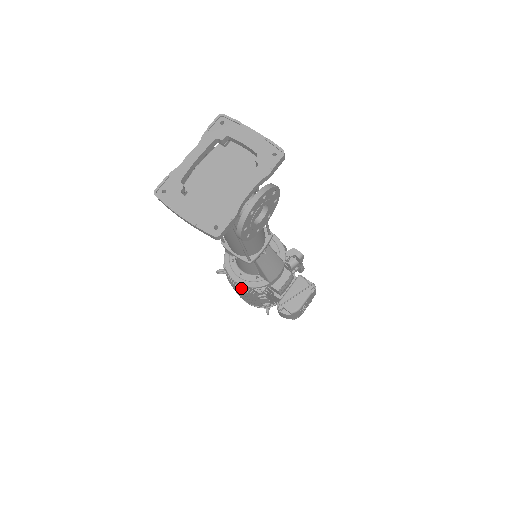
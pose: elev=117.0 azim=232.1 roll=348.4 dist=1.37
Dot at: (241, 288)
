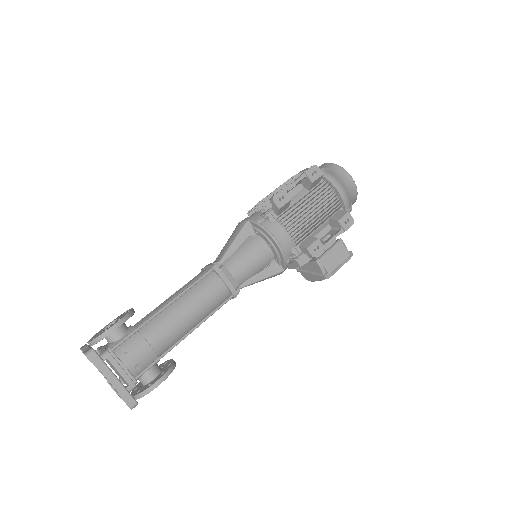
Dot at: occluded
